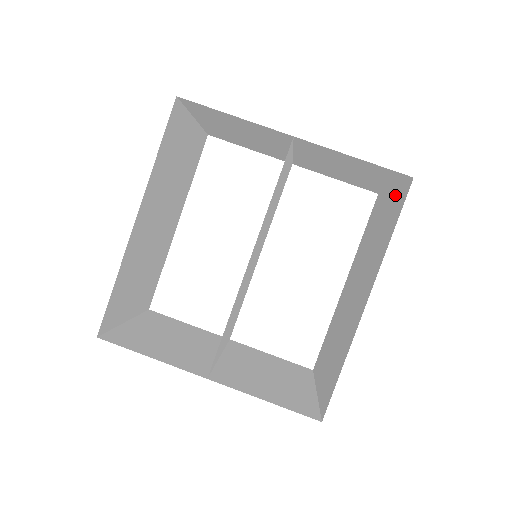
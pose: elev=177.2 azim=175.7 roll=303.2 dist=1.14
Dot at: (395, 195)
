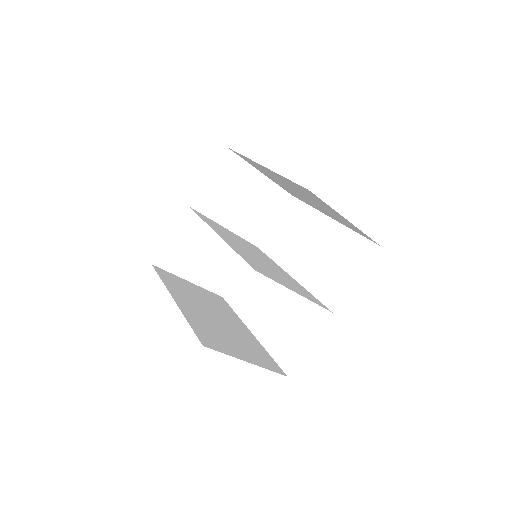
Dot at: occluded
